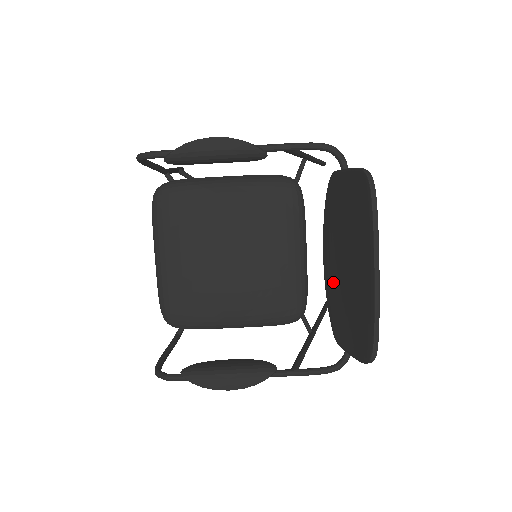
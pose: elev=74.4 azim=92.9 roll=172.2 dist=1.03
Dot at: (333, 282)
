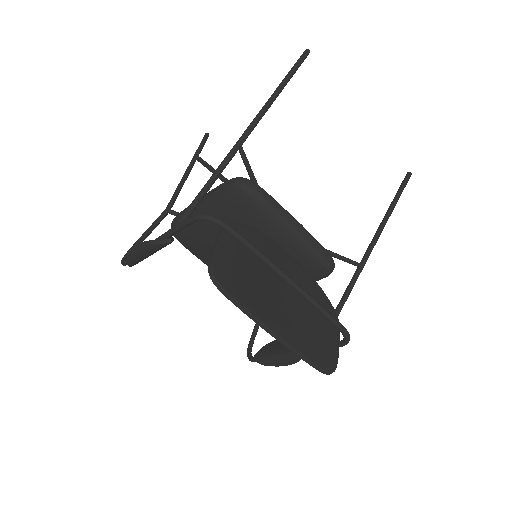
Dot at: occluded
